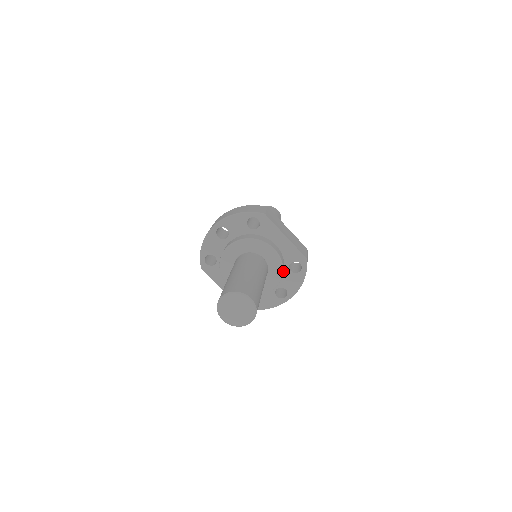
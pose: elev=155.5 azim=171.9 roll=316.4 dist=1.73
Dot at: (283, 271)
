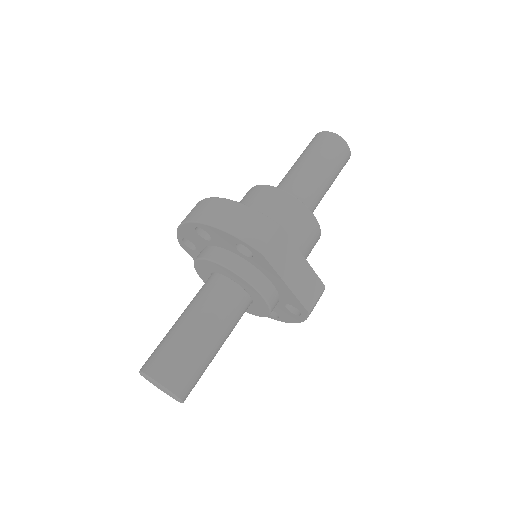
Dot at: (277, 303)
